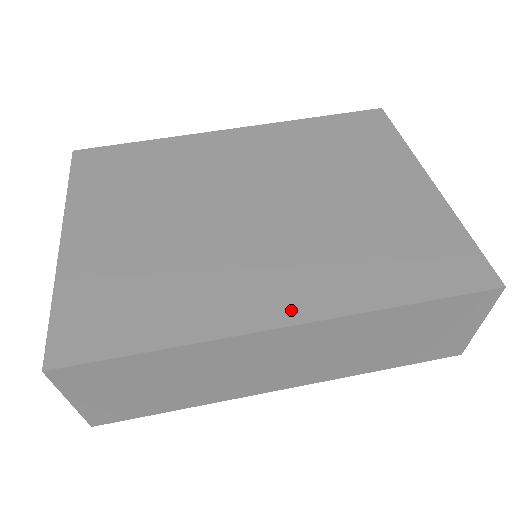
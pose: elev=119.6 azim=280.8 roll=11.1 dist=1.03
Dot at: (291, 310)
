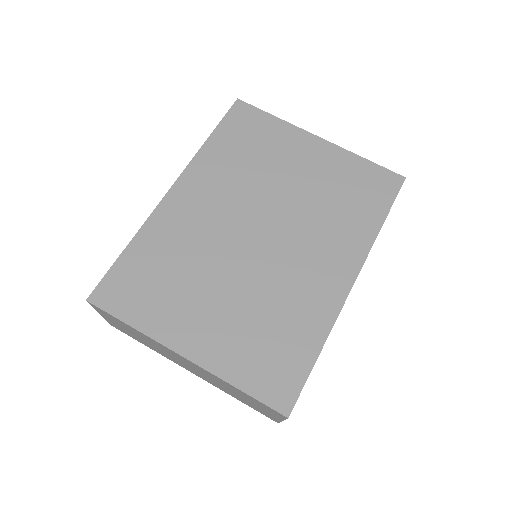
Dot at: (347, 273)
